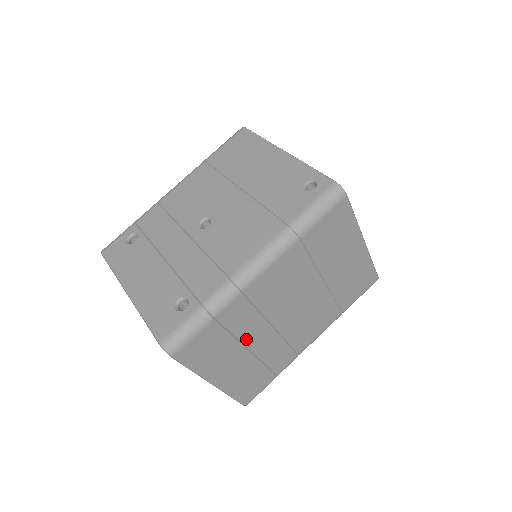
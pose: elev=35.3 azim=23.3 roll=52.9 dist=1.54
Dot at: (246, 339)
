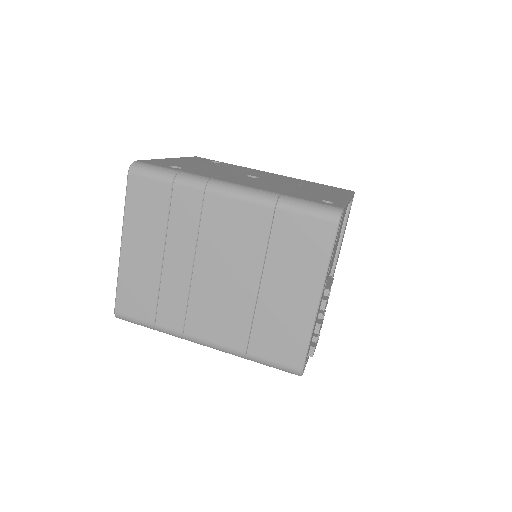
Dot at: (171, 242)
